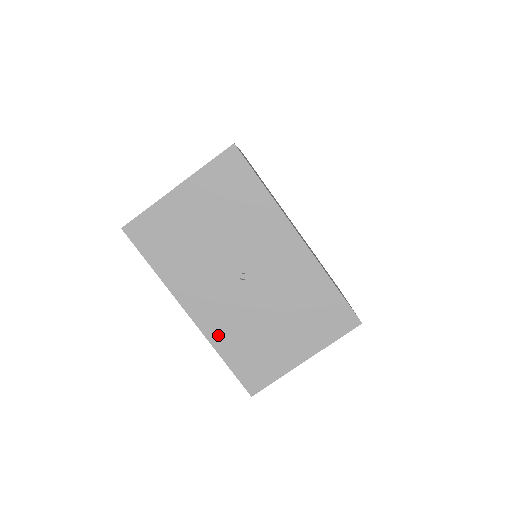
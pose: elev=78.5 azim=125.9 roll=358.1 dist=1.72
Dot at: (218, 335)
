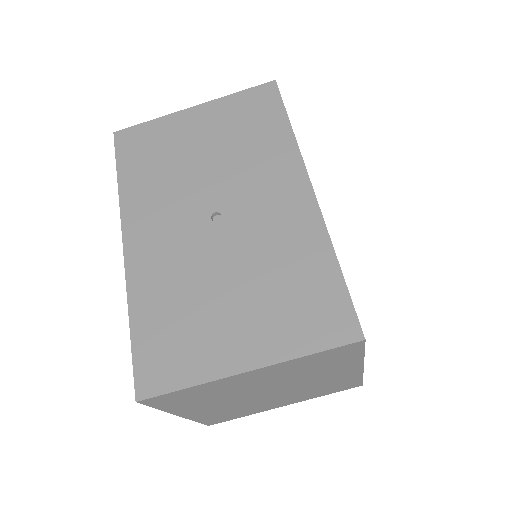
Dot at: (143, 284)
